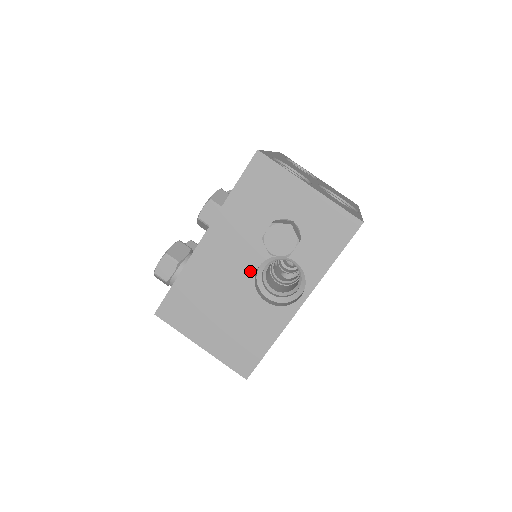
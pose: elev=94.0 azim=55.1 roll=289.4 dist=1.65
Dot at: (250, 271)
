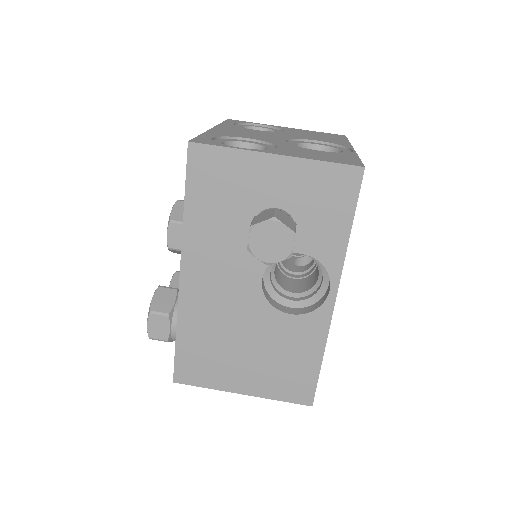
Dot at: (255, 289)
